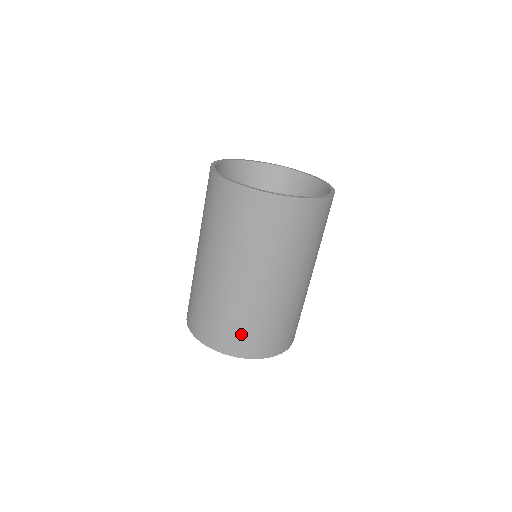
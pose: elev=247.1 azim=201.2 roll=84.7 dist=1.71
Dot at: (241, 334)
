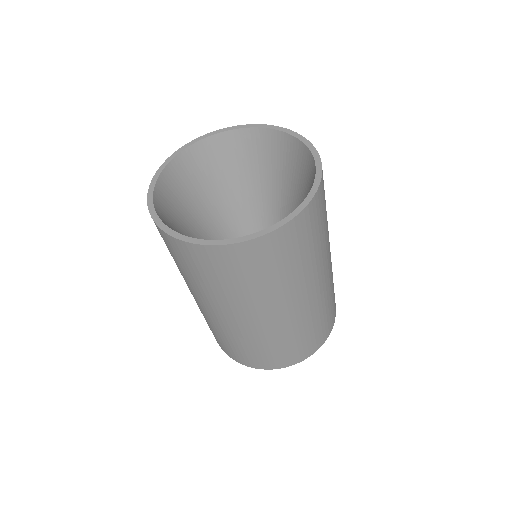
Dot at: (241, 352)
